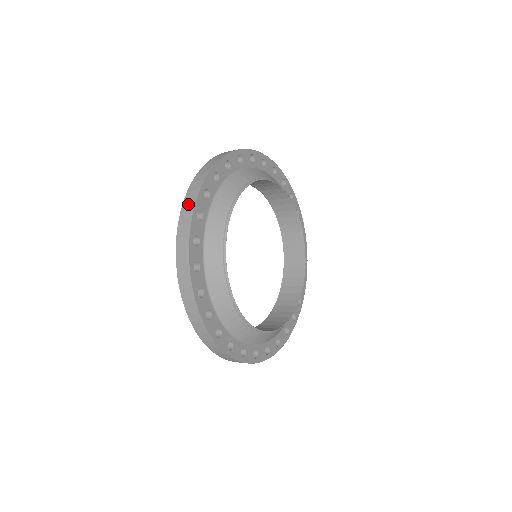
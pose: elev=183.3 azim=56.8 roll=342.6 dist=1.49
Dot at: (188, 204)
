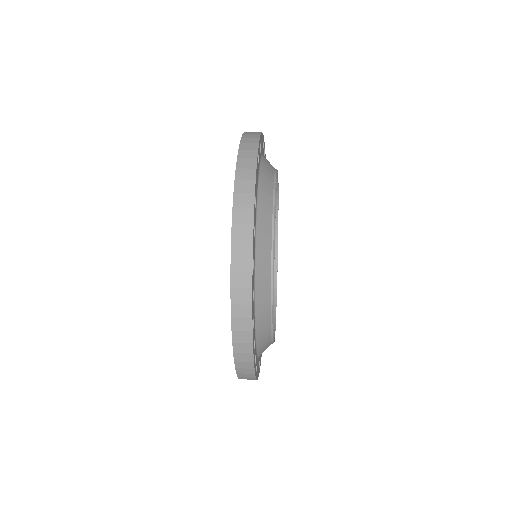
Dot at: (241, 323)
